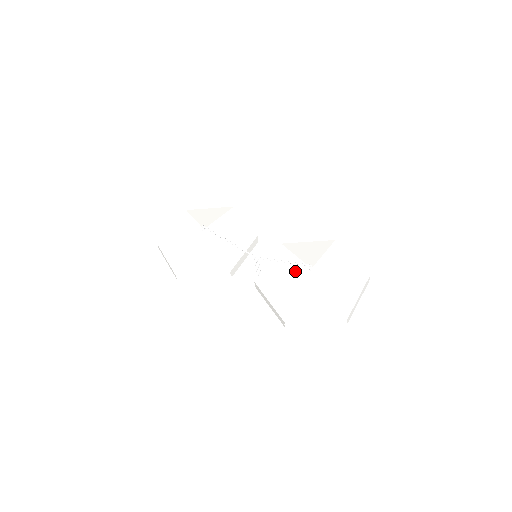
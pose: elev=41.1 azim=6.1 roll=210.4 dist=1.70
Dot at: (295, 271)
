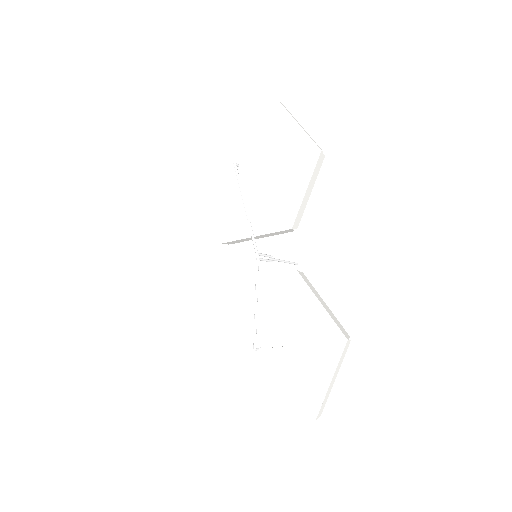
Dot at: (249, 327)
